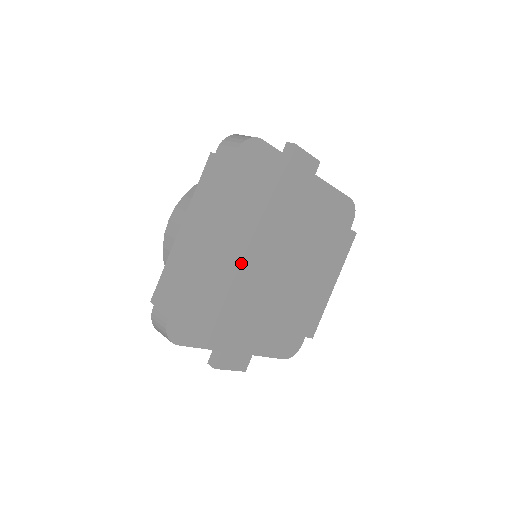
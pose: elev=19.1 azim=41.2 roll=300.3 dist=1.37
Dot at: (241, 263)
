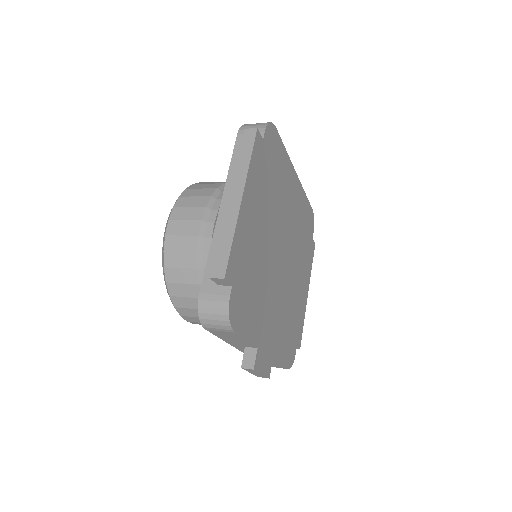
Dot at: (267, 248)
